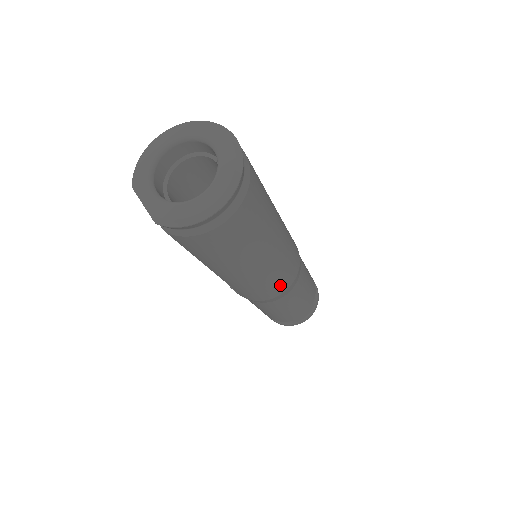
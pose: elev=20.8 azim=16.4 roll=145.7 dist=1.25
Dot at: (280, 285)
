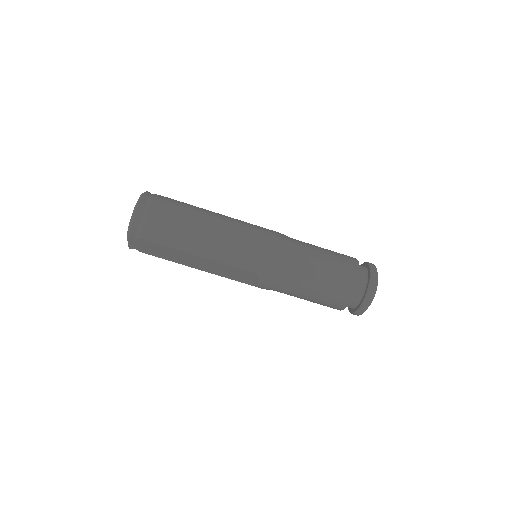
Dot at: (264, 241)
